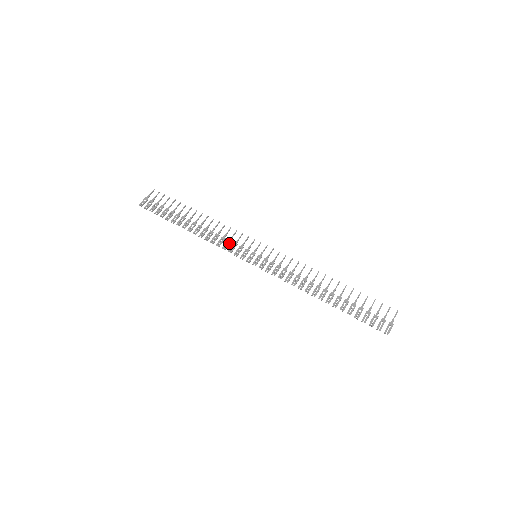
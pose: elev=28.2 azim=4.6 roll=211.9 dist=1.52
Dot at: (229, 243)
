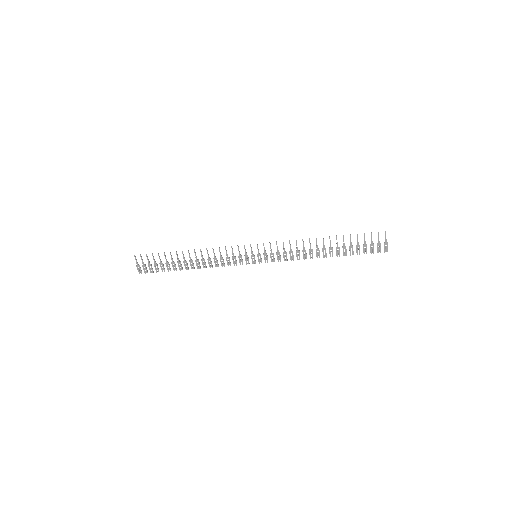
Dot at: (229, 260)
